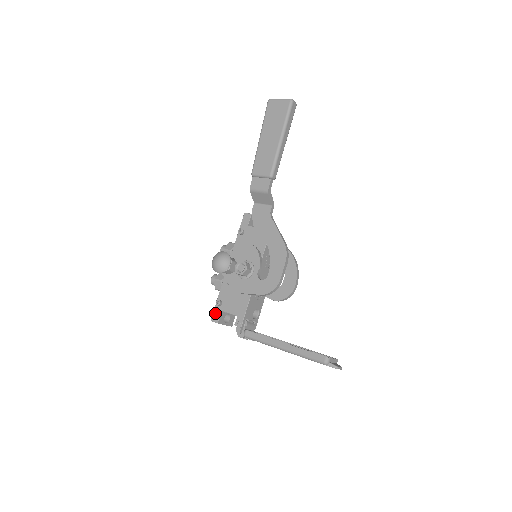
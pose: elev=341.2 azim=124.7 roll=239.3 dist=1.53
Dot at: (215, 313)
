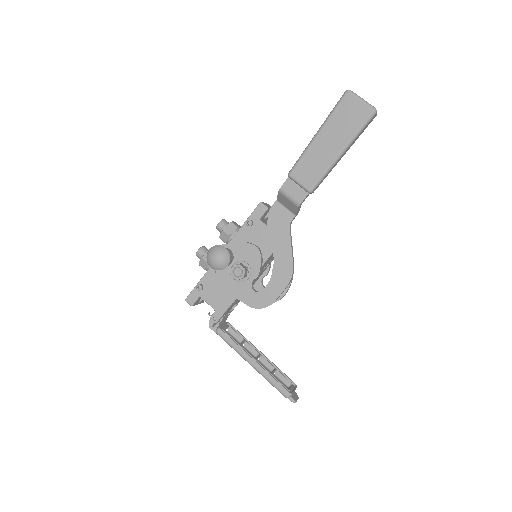
Dot at: (192, 295)
